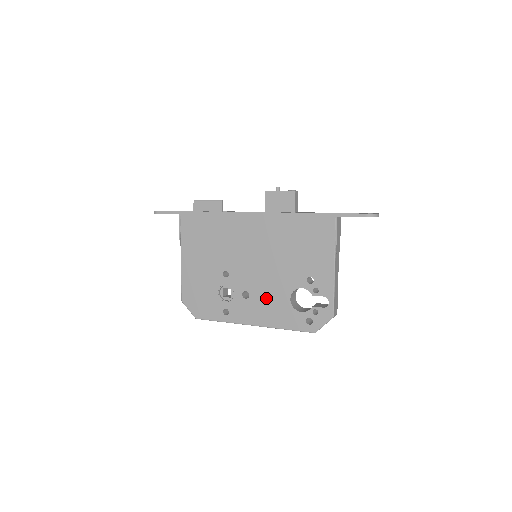
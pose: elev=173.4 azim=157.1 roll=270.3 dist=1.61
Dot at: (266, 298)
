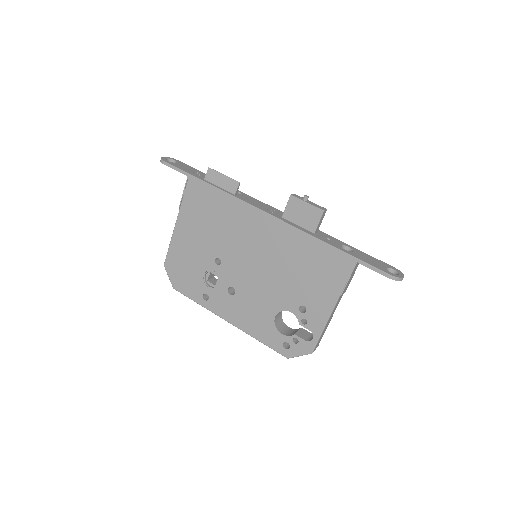
Dot at: (251, 304)
